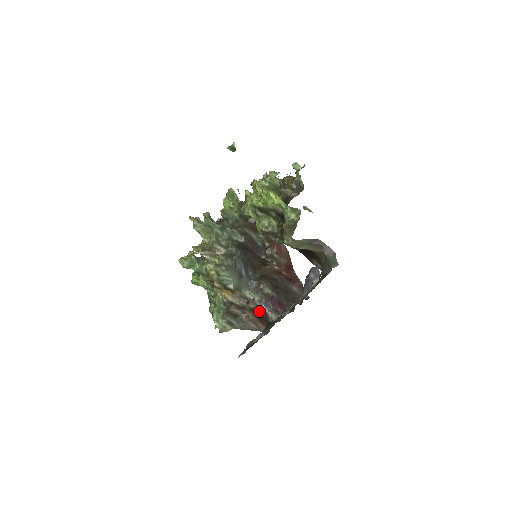
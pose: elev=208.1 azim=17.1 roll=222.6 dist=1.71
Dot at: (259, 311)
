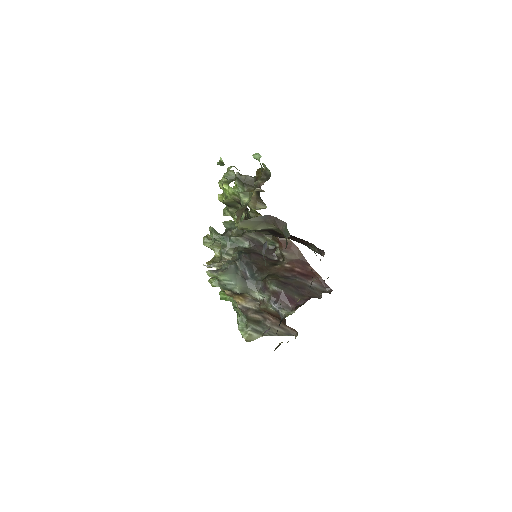
Dot at: (271, 311)
